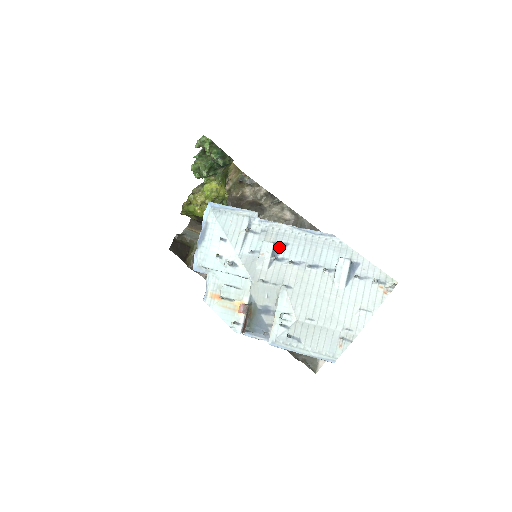
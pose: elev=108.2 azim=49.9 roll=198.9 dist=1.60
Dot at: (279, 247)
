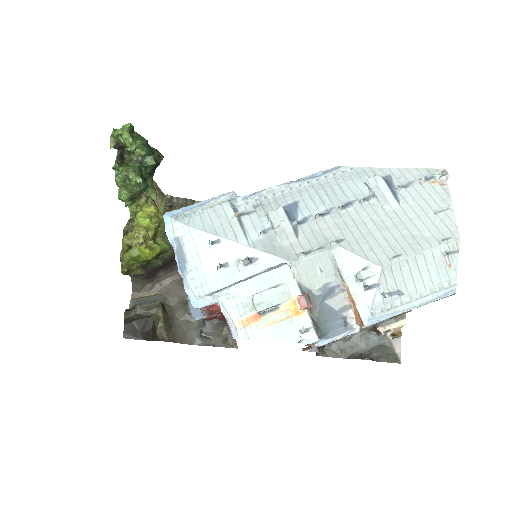
Dot at: (290, 210)
